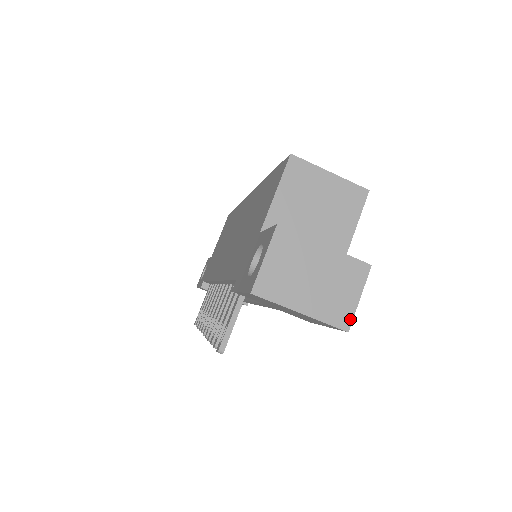
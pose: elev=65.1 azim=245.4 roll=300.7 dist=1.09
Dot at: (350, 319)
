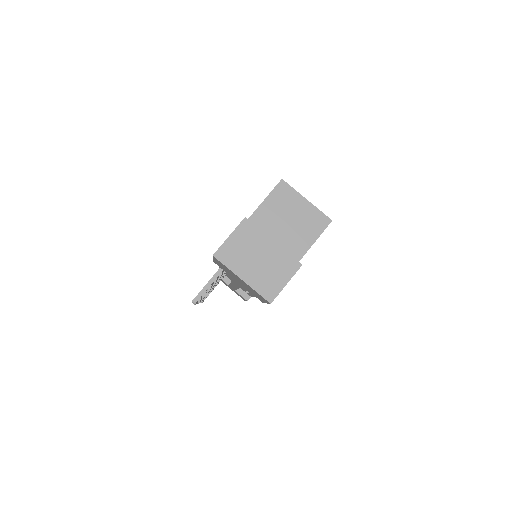
Dot at: (275, 295)
